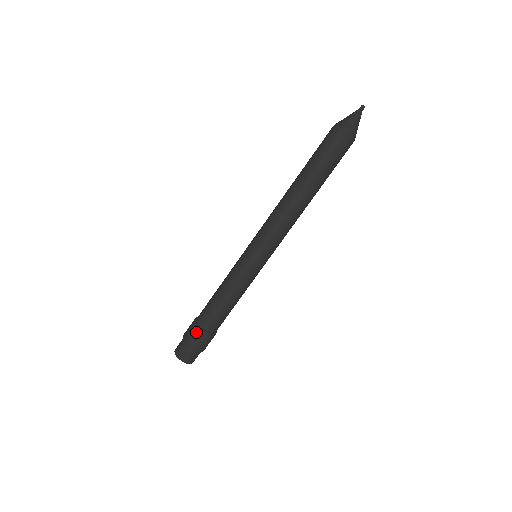
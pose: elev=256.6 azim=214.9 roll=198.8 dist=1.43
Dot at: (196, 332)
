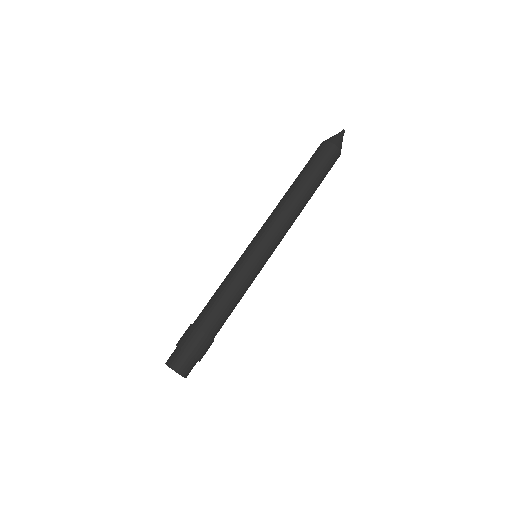
Dot at: (190, 332)
